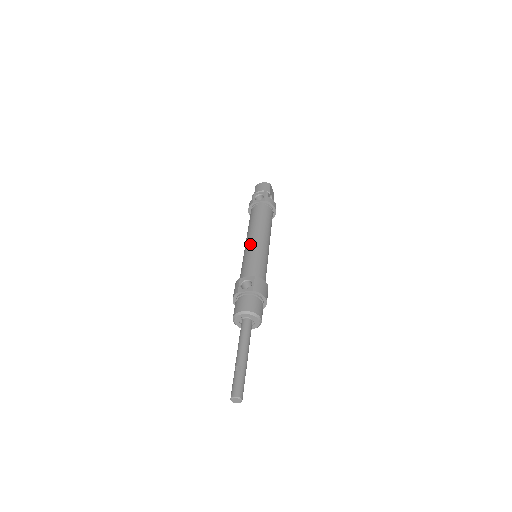
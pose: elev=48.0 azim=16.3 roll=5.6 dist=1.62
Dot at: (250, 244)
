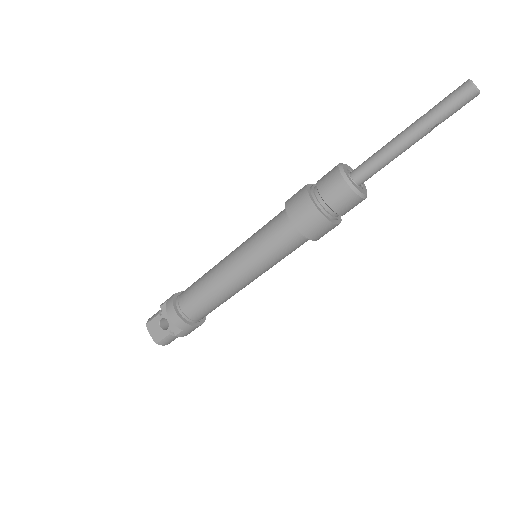
Dot at: occluded
